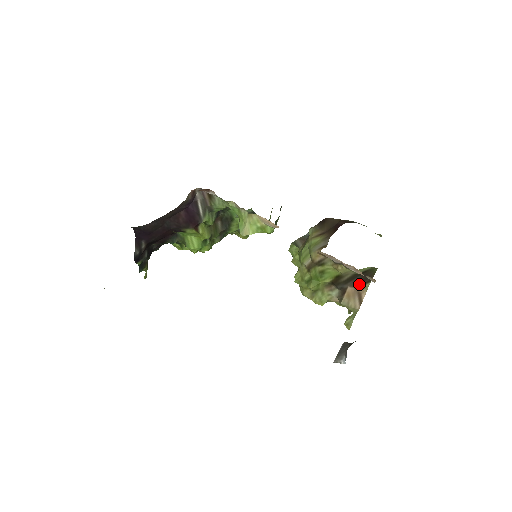
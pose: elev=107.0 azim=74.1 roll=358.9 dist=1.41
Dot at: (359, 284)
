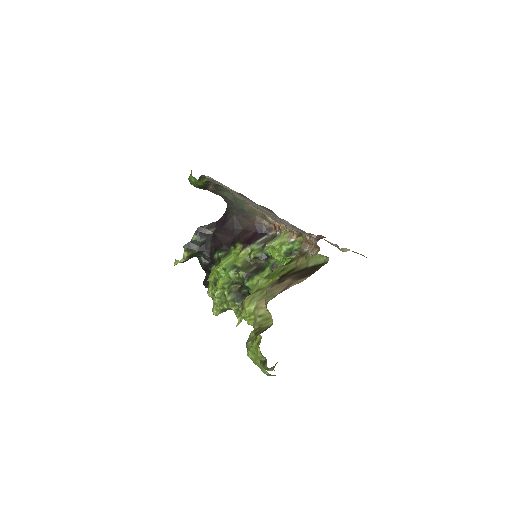
Dot at: (299, 277)
